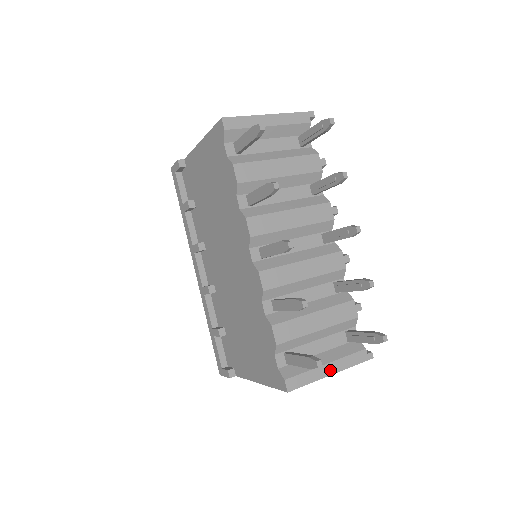
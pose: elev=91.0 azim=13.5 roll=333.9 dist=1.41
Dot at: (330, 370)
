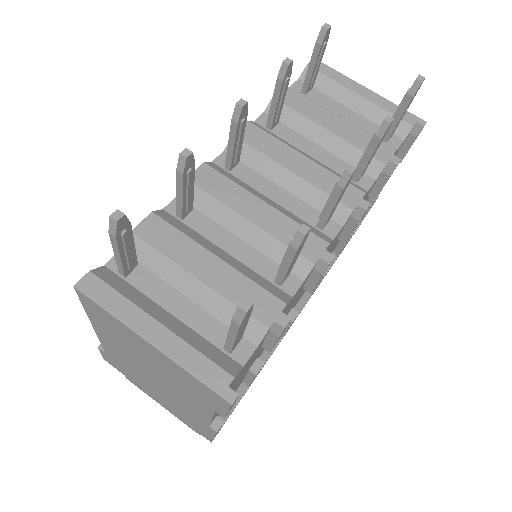
Dot at: (153, 334)
